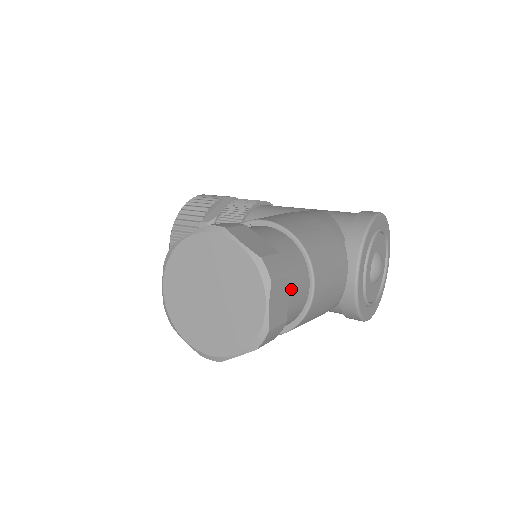
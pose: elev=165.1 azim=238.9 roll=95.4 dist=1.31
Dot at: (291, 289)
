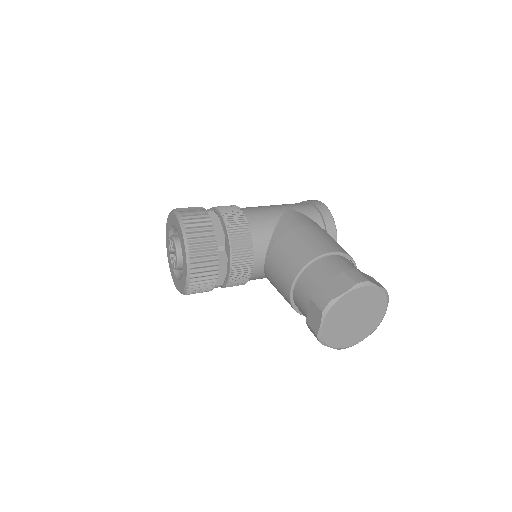
Dot at: occluded
